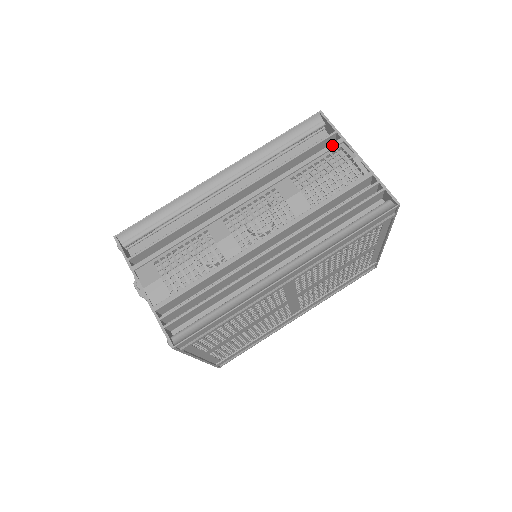
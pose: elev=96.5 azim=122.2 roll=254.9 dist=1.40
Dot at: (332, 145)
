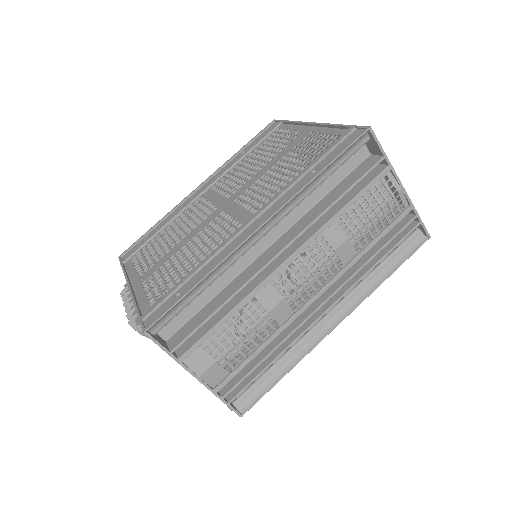
Dot at: (380, 176)
